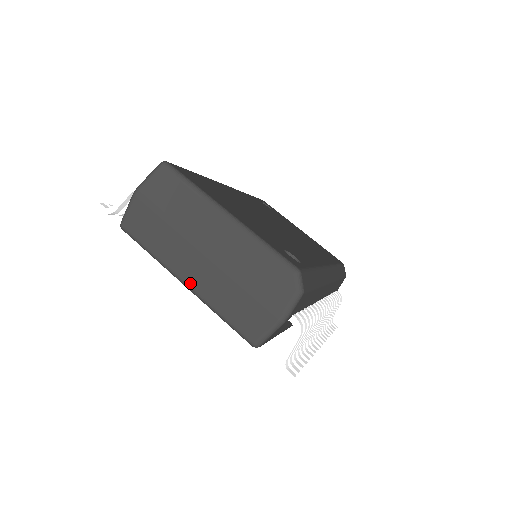
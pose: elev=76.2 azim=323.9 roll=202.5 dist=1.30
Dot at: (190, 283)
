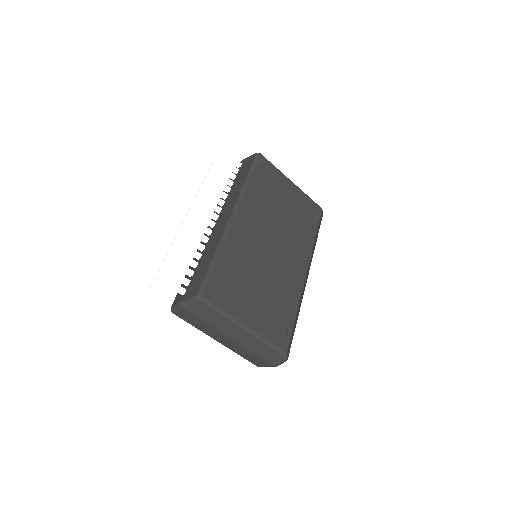
Dot at: (221, 343)
